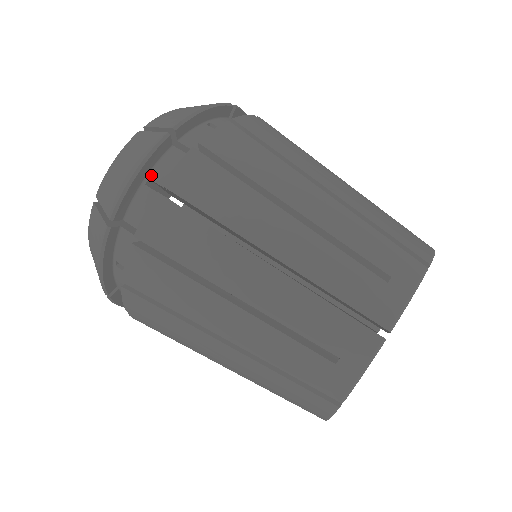
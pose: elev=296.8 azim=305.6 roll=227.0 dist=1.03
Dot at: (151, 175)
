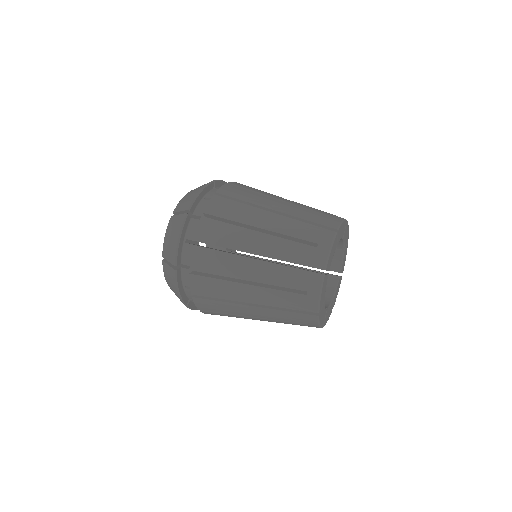
Dot at: occluded
